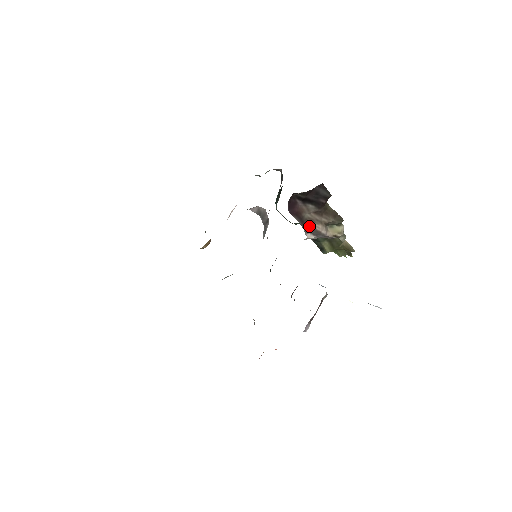
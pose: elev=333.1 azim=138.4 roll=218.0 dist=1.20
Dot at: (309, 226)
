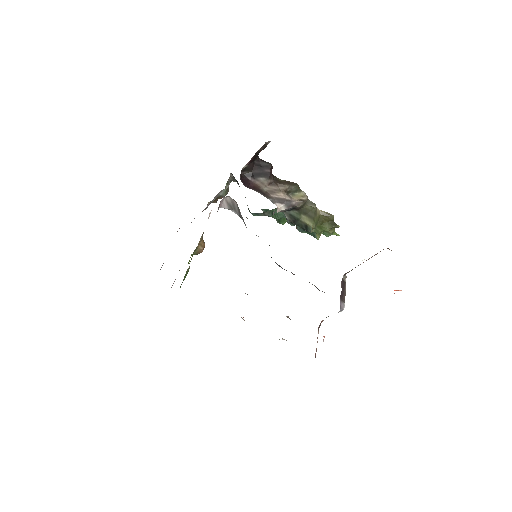
Dot at: (272, 197)
